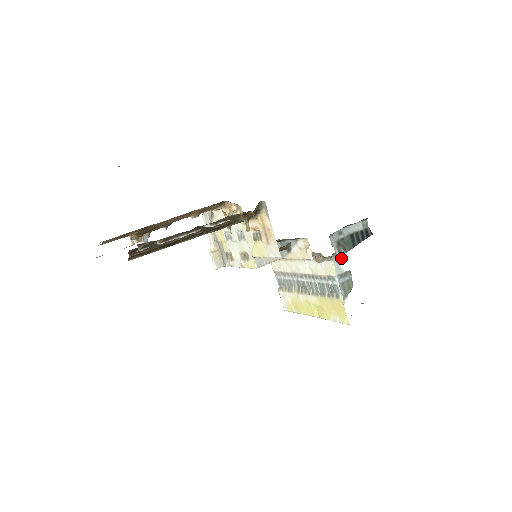
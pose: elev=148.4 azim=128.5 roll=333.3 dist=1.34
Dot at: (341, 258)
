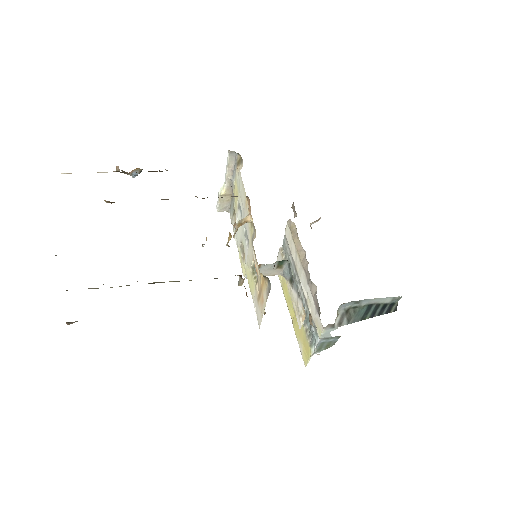
Dot at: (337, 328)
